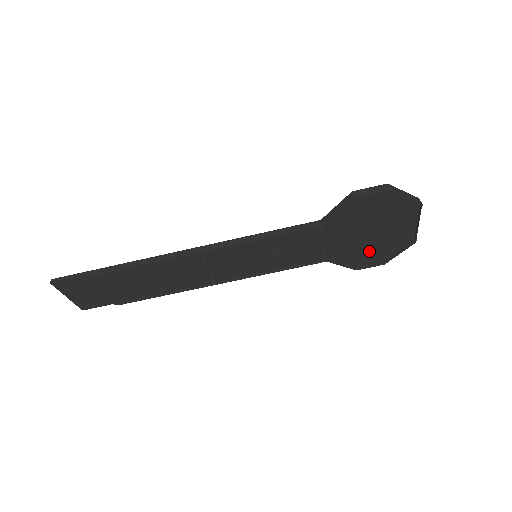
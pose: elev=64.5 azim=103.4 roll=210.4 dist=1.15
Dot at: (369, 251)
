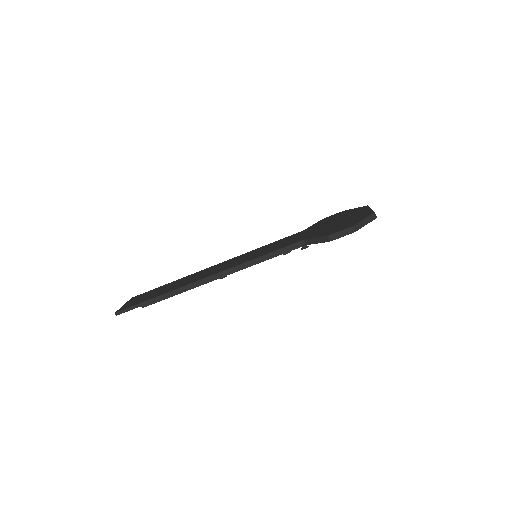
Dot at: occluded
